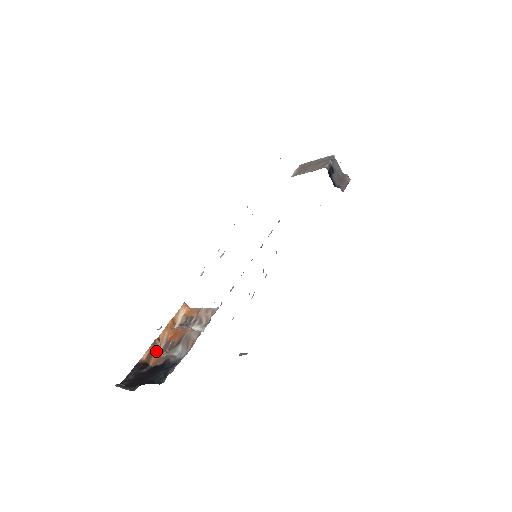
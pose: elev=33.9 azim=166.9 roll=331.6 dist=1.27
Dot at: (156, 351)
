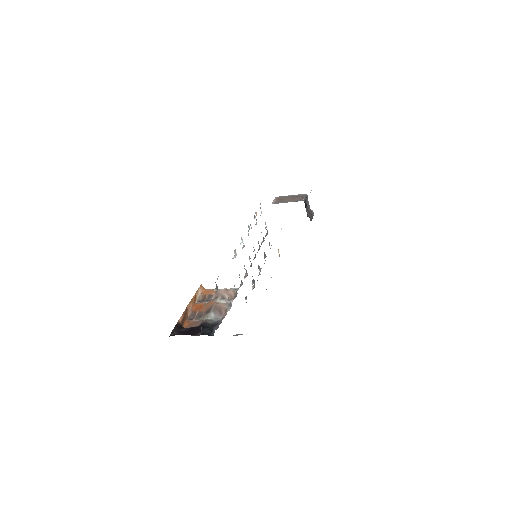
Dot at: (186, 318)
